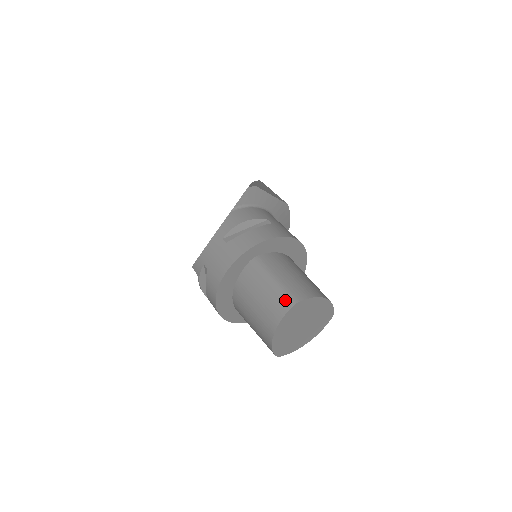
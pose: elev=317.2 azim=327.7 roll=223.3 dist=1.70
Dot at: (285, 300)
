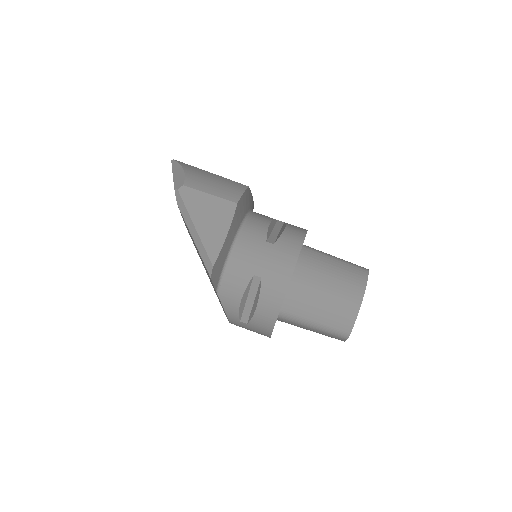
Dot at: (337, 337)
